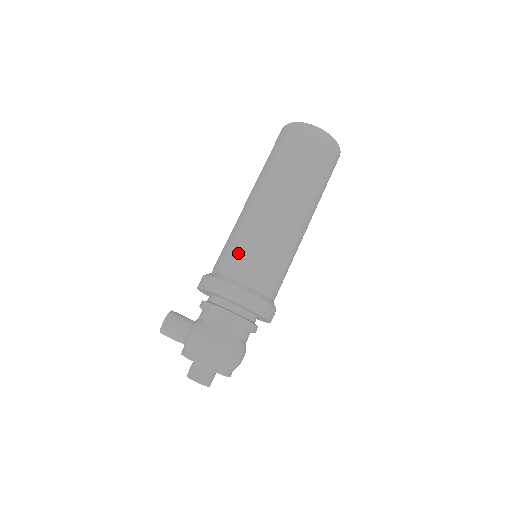
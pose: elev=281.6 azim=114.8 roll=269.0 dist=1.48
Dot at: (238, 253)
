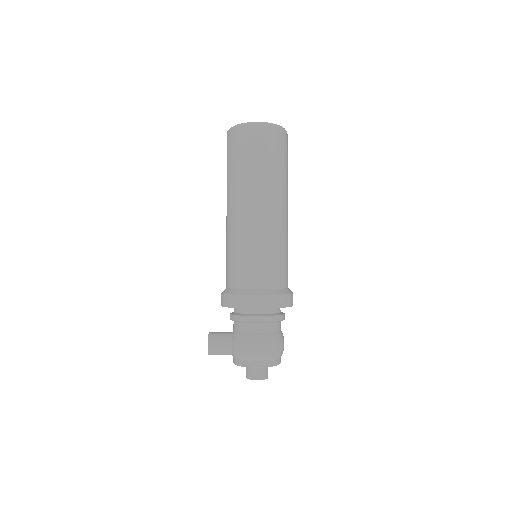
Dot at: (243, 265)
